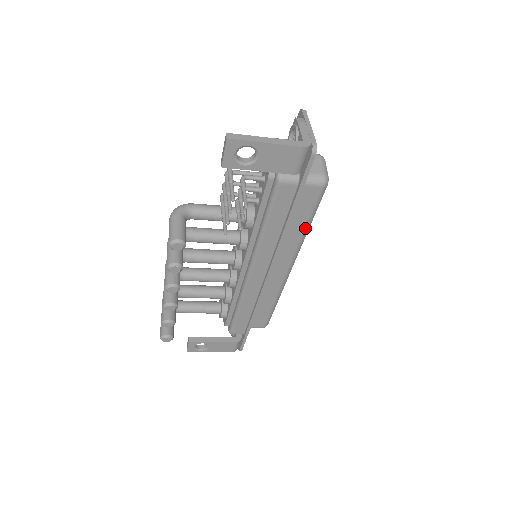
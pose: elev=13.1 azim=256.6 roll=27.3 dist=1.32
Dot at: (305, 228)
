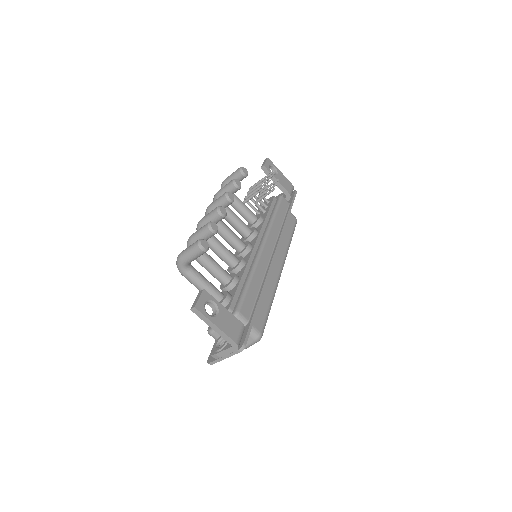
Dot at: (290, 239)
